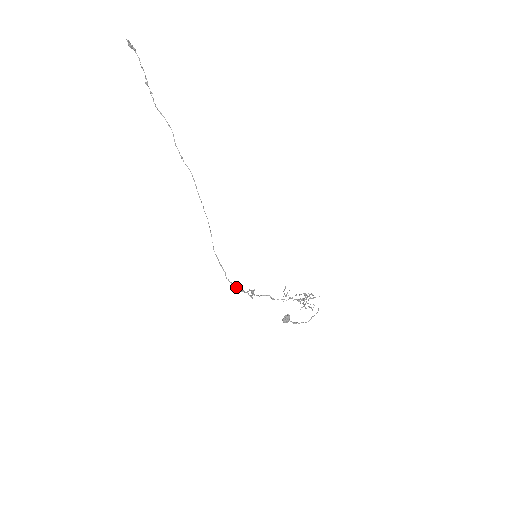
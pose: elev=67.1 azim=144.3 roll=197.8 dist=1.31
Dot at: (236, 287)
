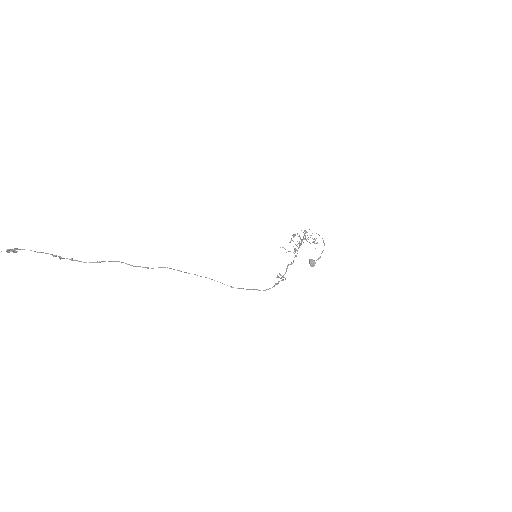
Dot at: occluded
